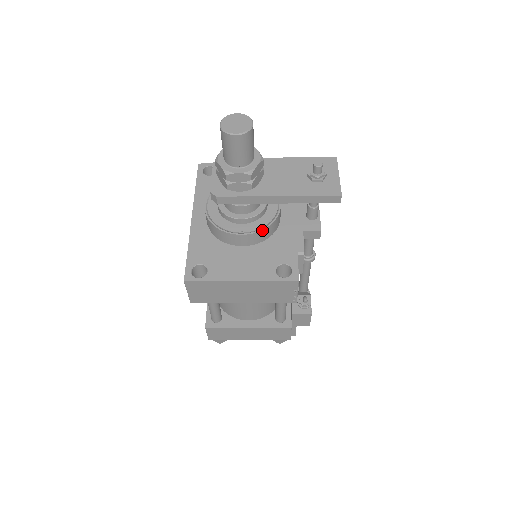
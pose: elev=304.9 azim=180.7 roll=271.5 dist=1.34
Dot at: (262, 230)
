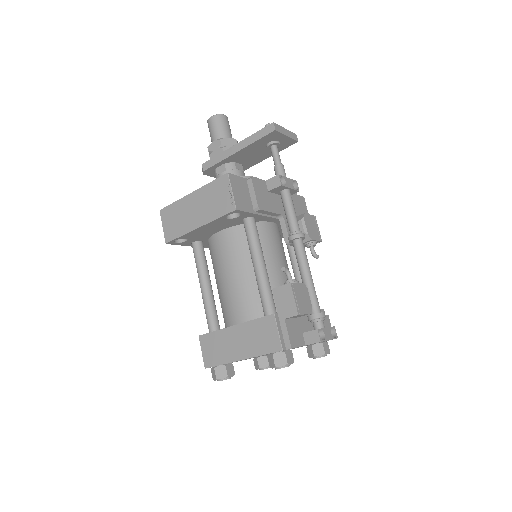
Dot at: occluded
